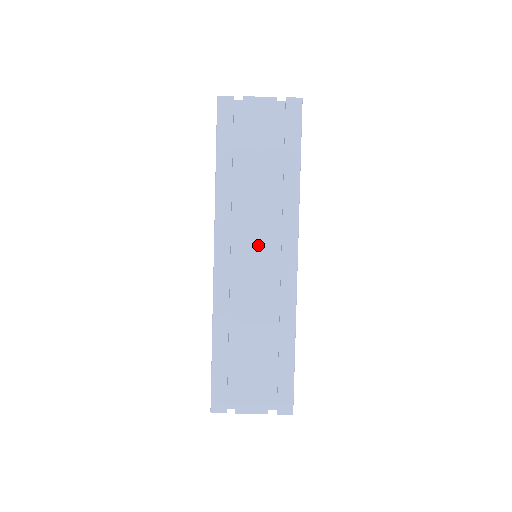
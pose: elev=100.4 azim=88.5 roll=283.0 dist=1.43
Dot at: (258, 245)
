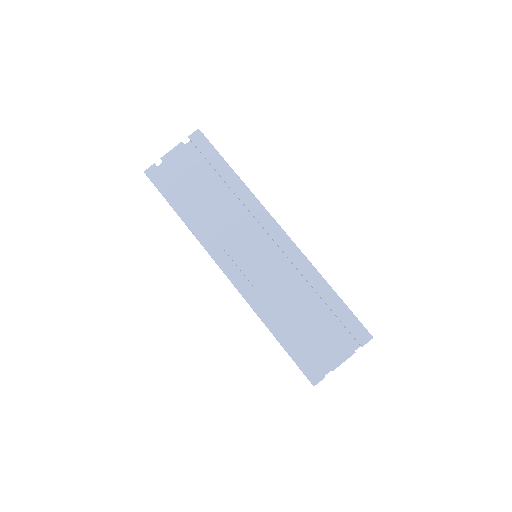
Dot at: (247, 241)
